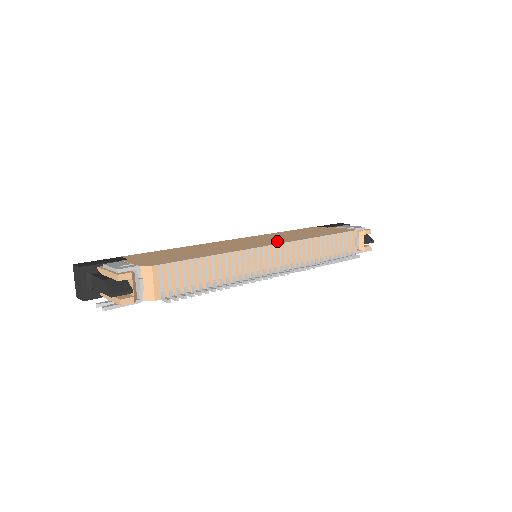
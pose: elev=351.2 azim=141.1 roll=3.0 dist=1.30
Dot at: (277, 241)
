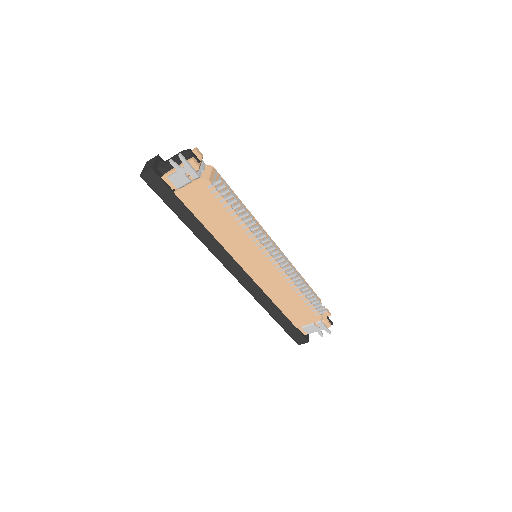
Dot at: occluded
